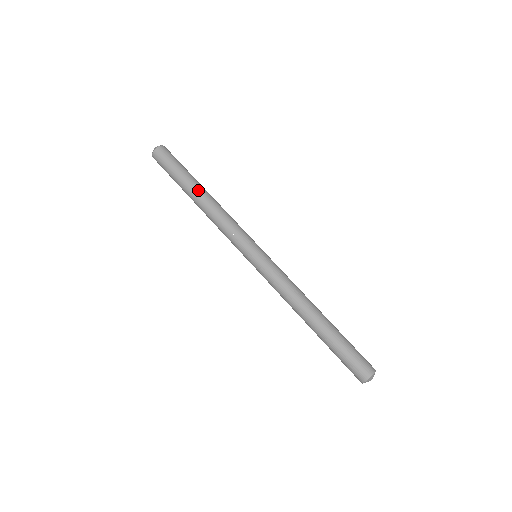
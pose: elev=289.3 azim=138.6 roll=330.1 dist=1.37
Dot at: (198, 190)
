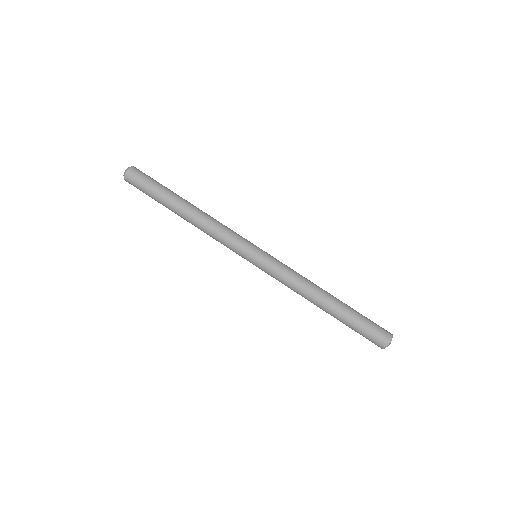
Dot at: (179, 209)
